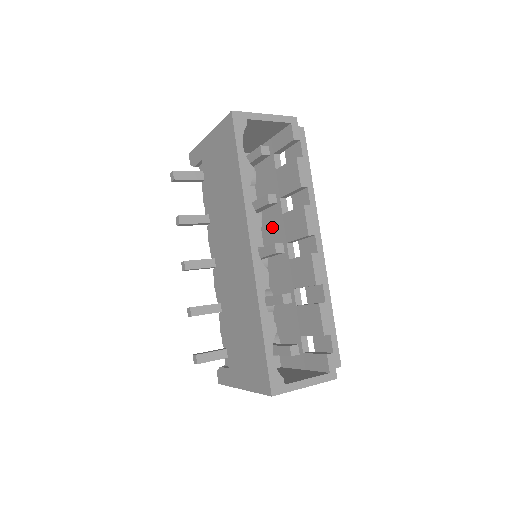
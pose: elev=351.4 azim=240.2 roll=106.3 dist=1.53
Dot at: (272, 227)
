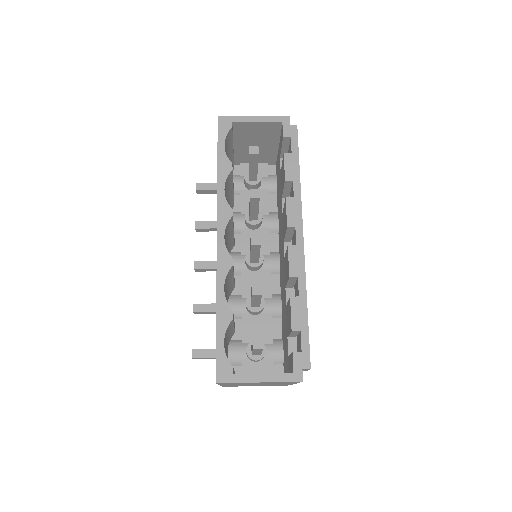
Dot at: (280, 230)
